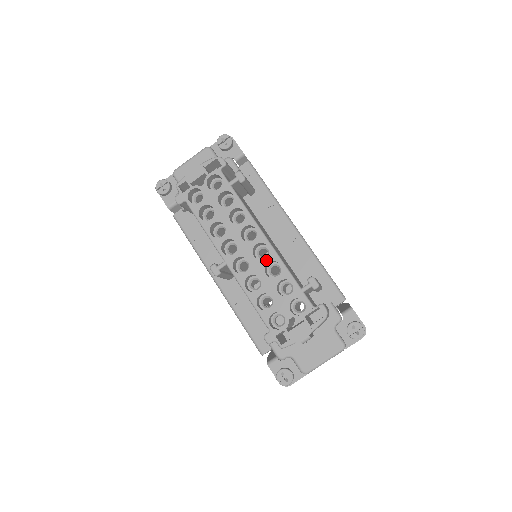
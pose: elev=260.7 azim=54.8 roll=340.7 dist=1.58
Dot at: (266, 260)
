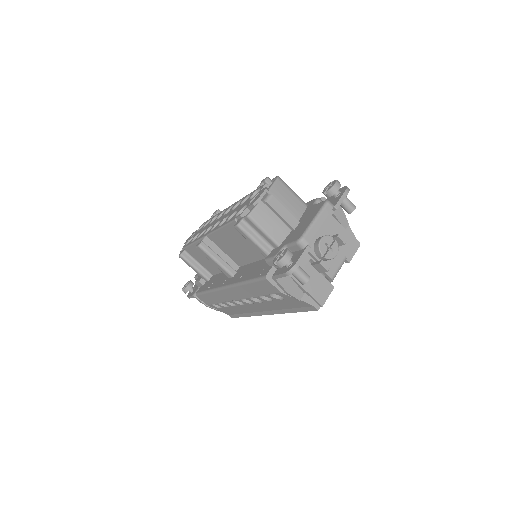
Dot at: (232, 208)
